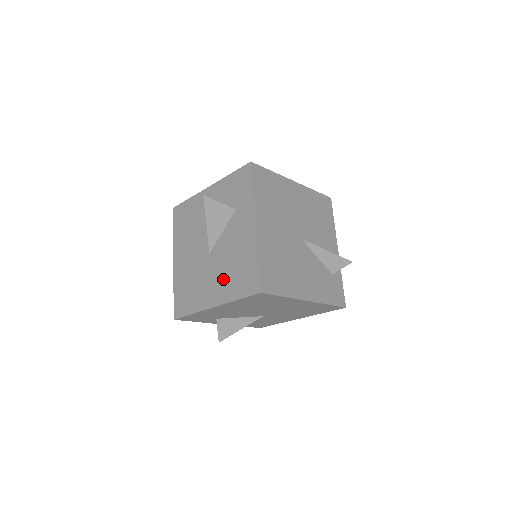
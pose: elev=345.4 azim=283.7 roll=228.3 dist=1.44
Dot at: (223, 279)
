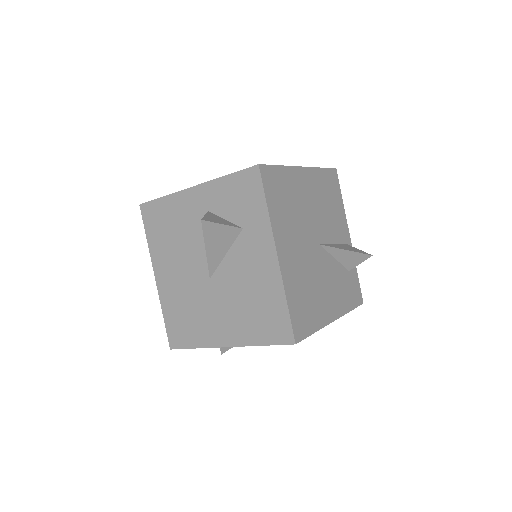
Dot at: (236, 316)
